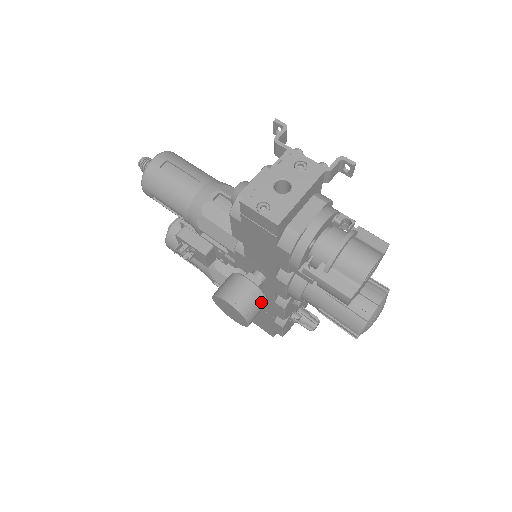
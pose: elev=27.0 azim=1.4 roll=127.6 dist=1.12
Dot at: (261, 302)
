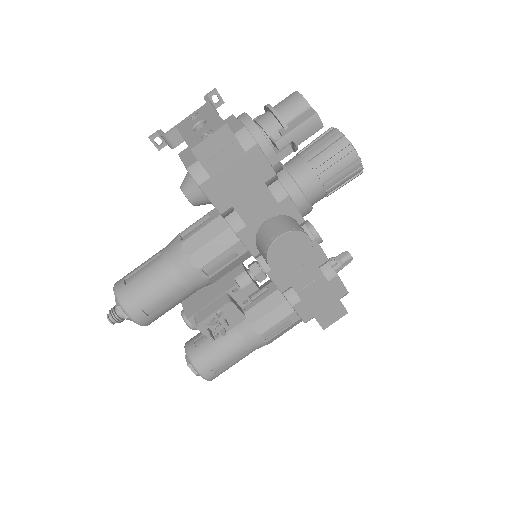
Dot at: (294, 221)
